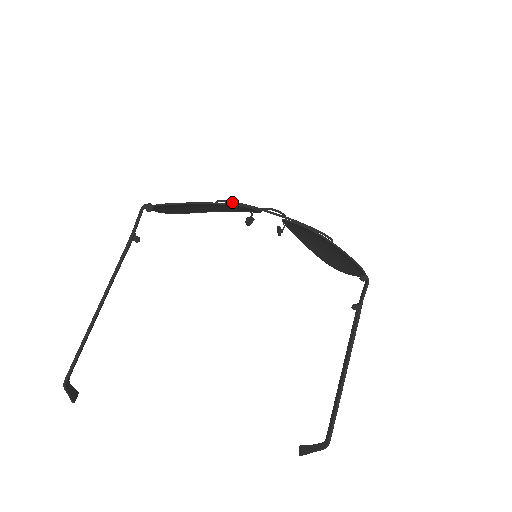
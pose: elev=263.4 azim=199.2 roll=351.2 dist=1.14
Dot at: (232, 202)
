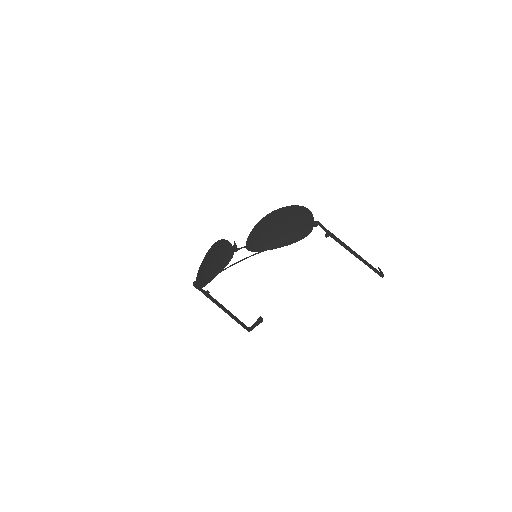
Dot at: (217, 274)
